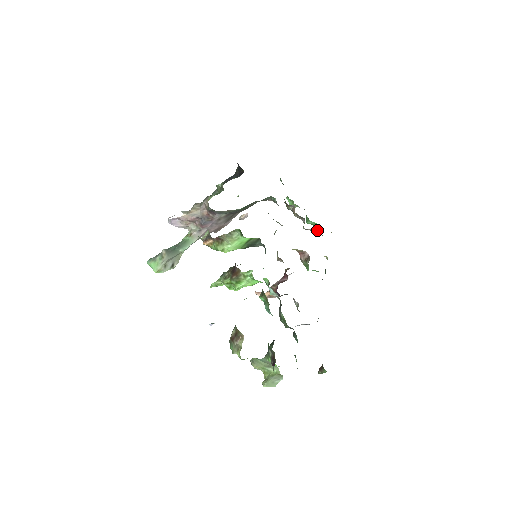
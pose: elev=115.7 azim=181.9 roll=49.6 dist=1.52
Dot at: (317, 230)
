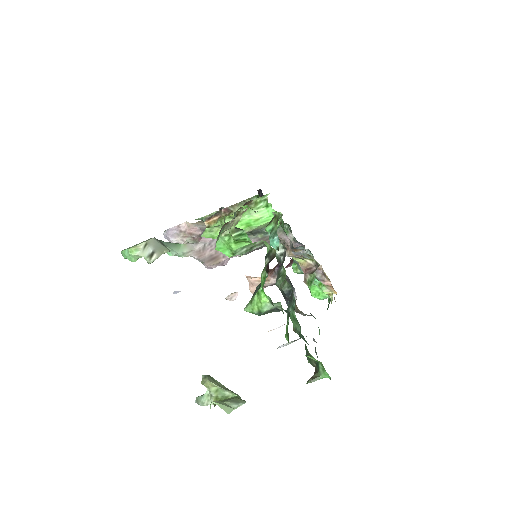
Dot at: occluded
